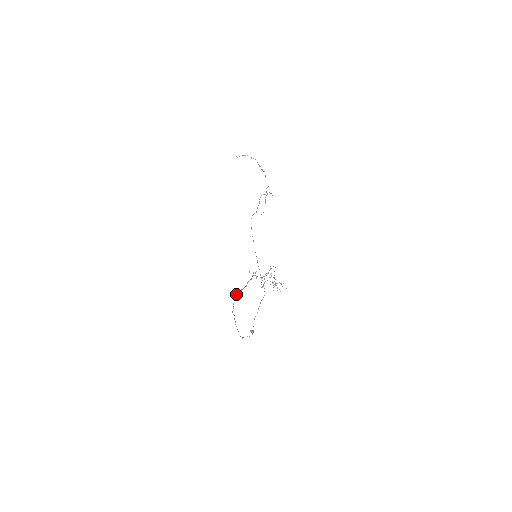
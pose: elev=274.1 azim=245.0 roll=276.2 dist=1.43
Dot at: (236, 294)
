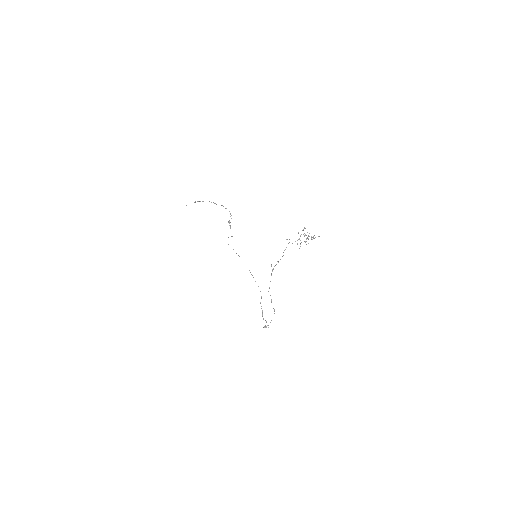
Dot at: (273, 269)
